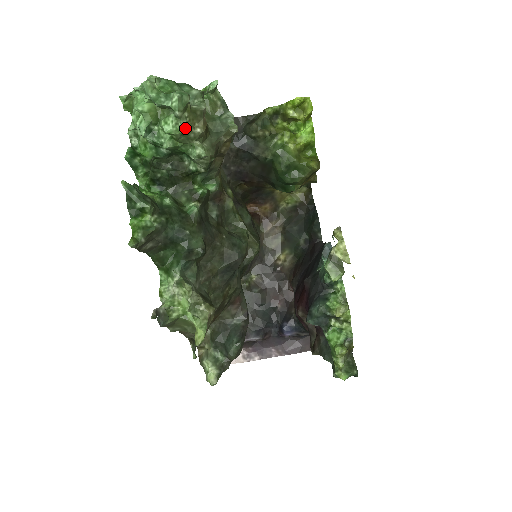
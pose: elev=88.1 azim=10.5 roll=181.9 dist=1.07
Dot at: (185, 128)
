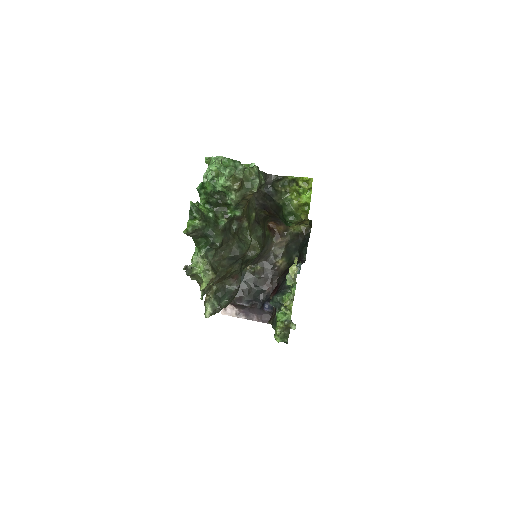
Dot at: (229, 185)
